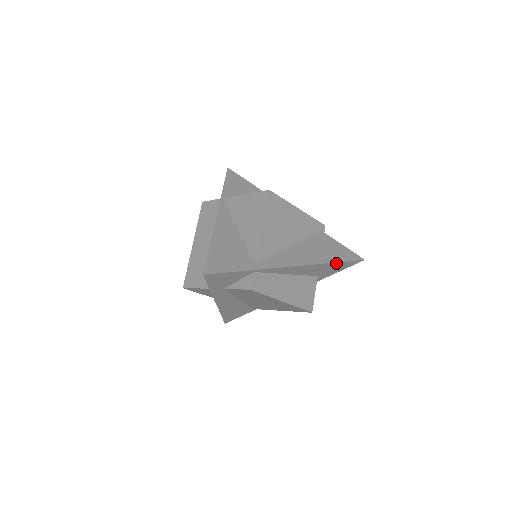
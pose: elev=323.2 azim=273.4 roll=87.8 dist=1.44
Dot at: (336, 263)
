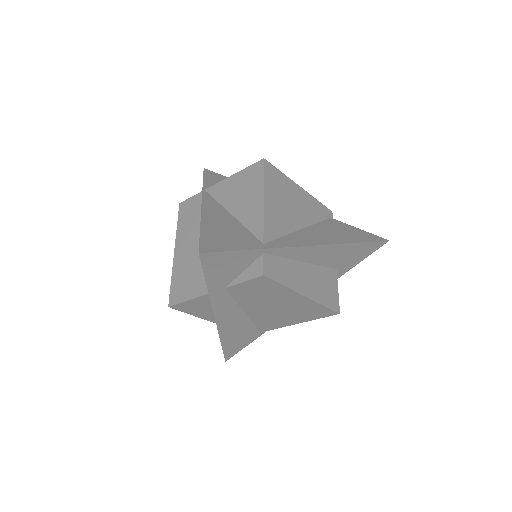
Dot at: (358, 244)
